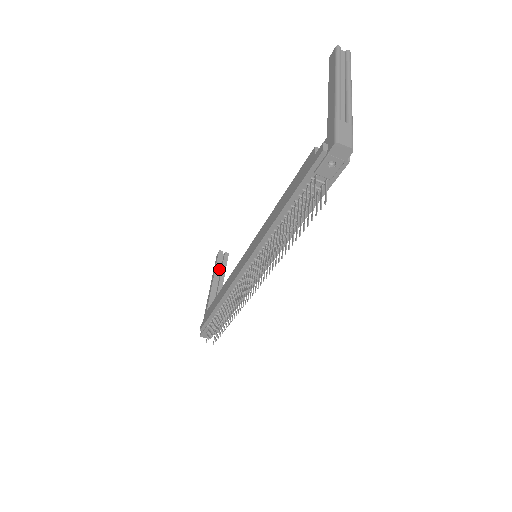
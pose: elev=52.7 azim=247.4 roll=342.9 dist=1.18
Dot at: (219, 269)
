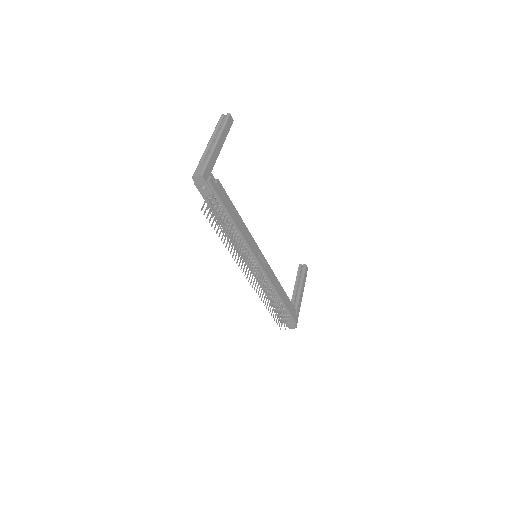
Dot at: occluded
